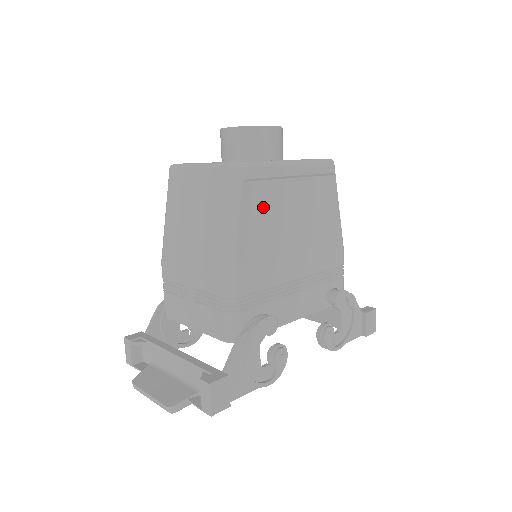
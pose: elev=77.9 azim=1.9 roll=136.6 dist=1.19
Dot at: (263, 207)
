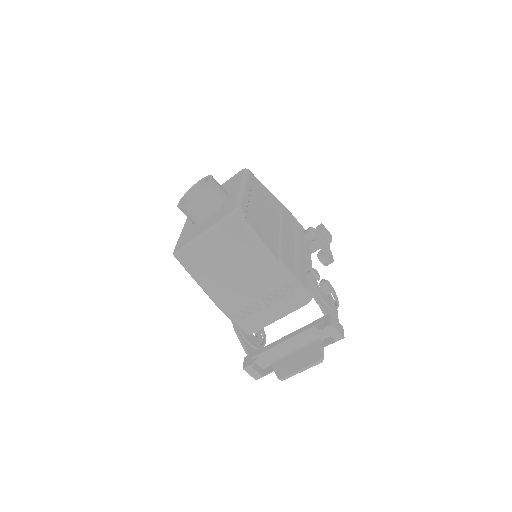
Dot at: (258, 223)
